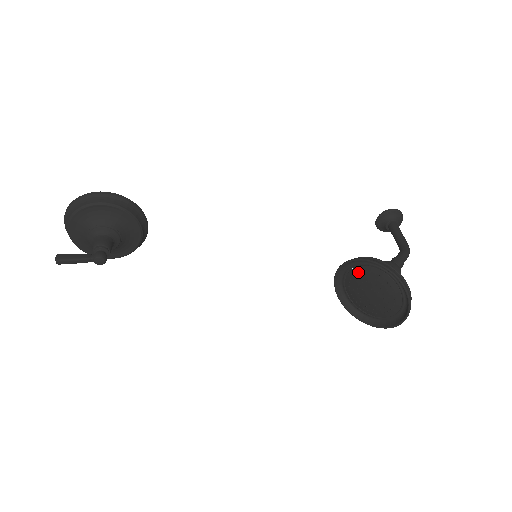
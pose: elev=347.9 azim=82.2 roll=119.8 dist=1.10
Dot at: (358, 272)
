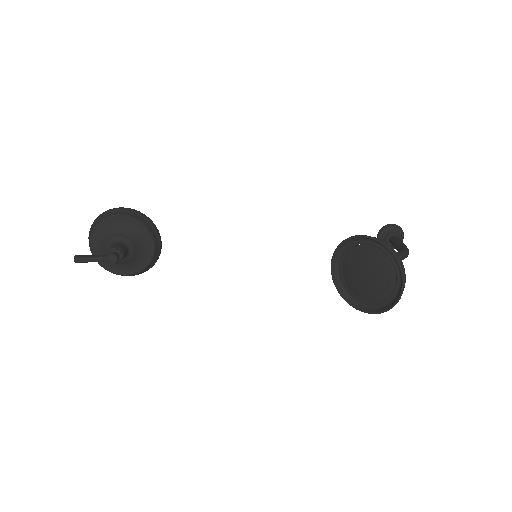
Dot at: (351, 255)
